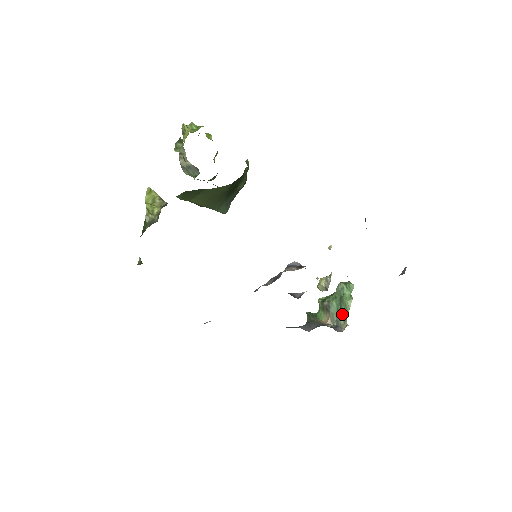
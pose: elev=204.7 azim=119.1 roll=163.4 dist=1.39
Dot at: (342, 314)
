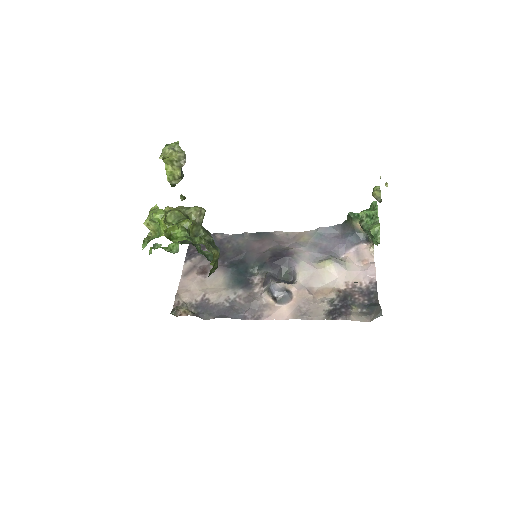
Dot at: occluded
